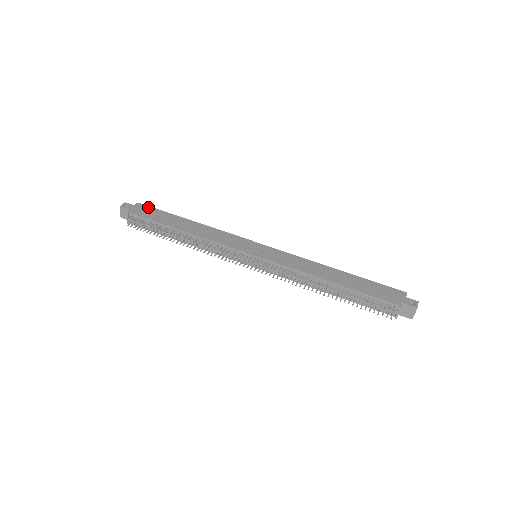
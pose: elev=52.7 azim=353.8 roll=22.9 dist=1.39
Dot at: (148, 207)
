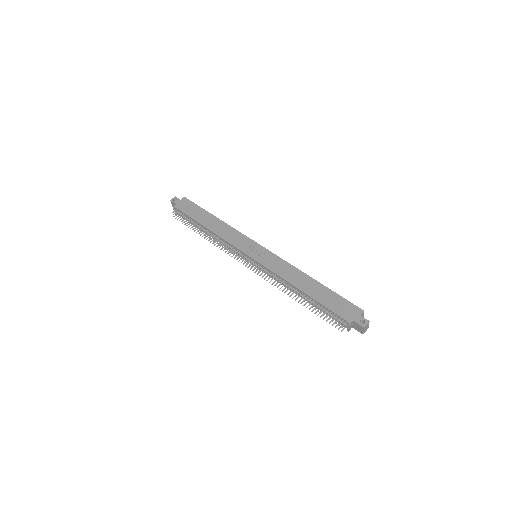
Dot at: (190, 202)
